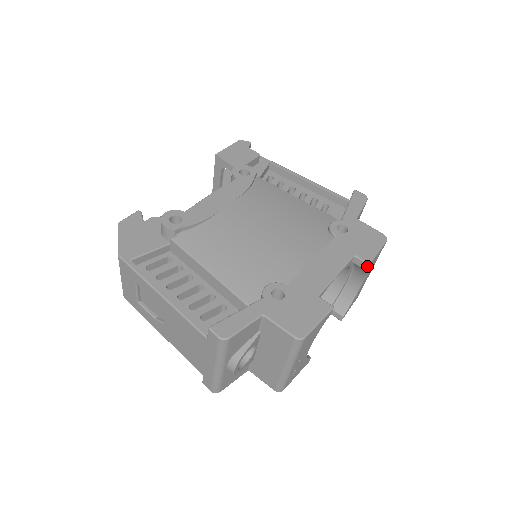
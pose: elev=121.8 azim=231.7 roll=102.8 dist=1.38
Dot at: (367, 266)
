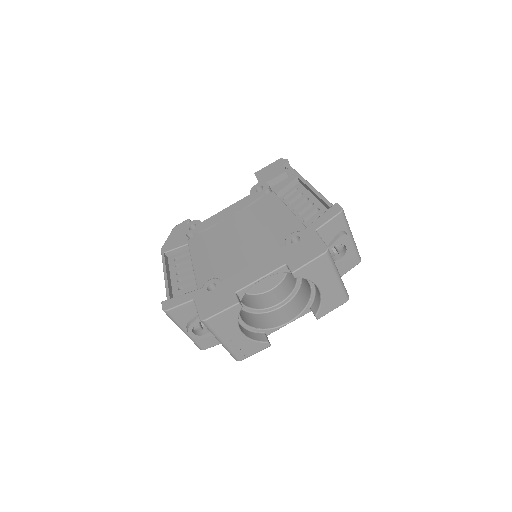
Dot at: (292, 274)
